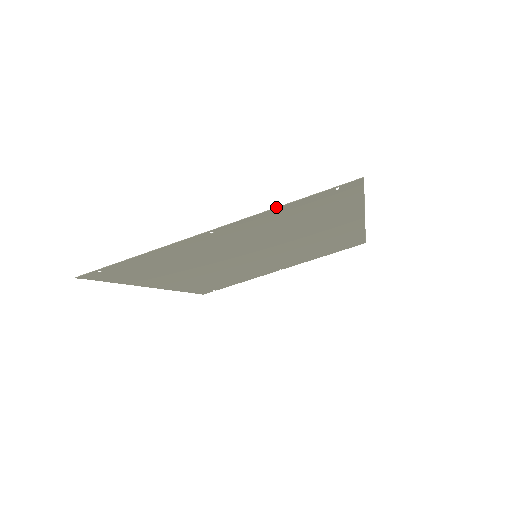
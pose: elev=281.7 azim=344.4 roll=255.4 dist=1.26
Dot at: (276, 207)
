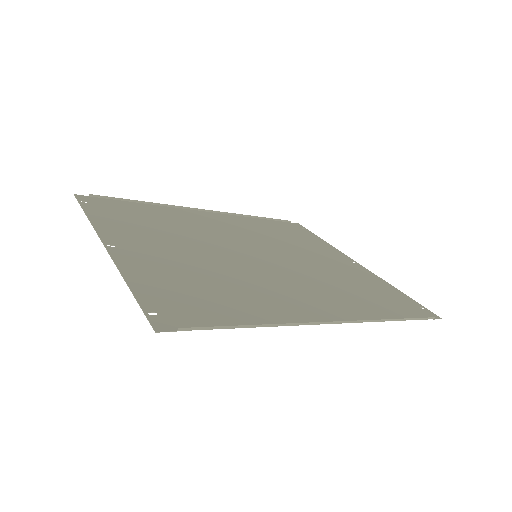
Dot at: (123, 278)
